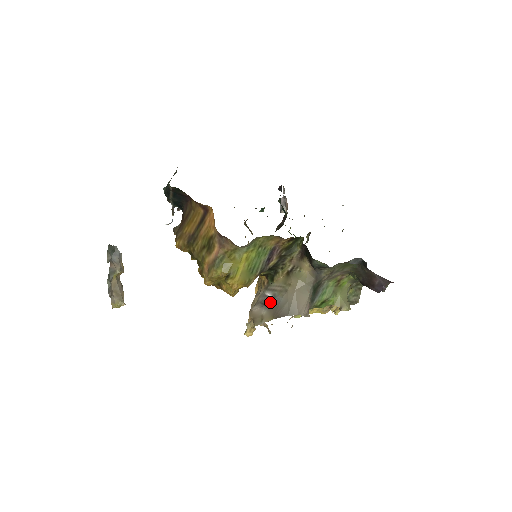
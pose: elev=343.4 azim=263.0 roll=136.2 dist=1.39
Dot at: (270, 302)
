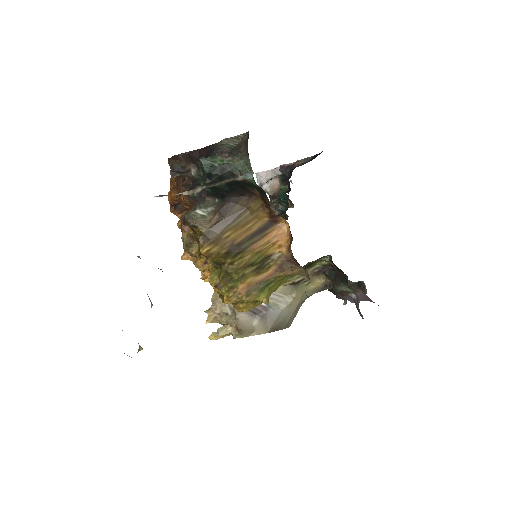
Dot at: (264, 312)
